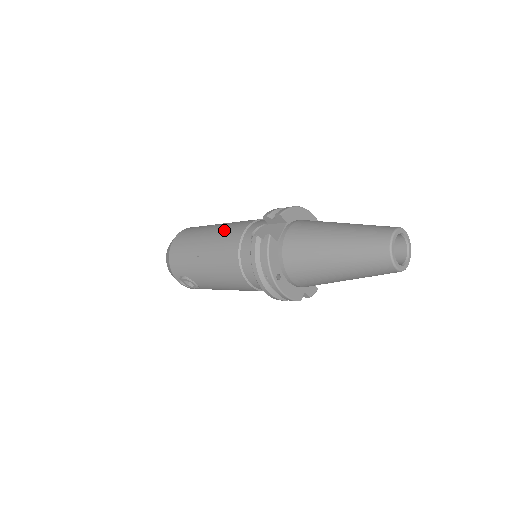
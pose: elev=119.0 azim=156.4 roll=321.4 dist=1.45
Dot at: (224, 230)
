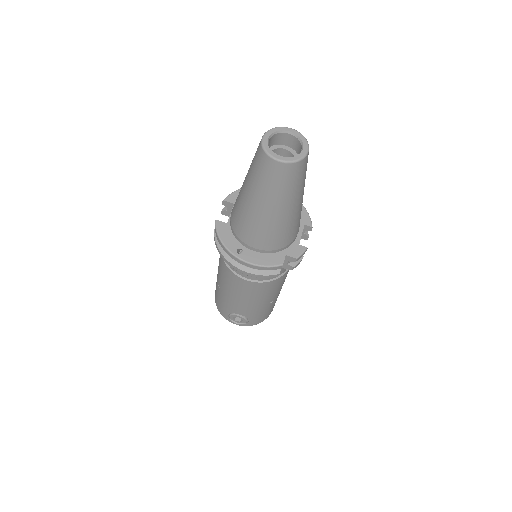
Dot at: occluded
